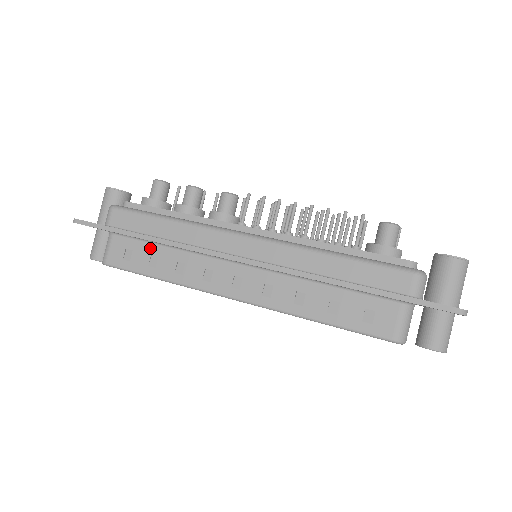
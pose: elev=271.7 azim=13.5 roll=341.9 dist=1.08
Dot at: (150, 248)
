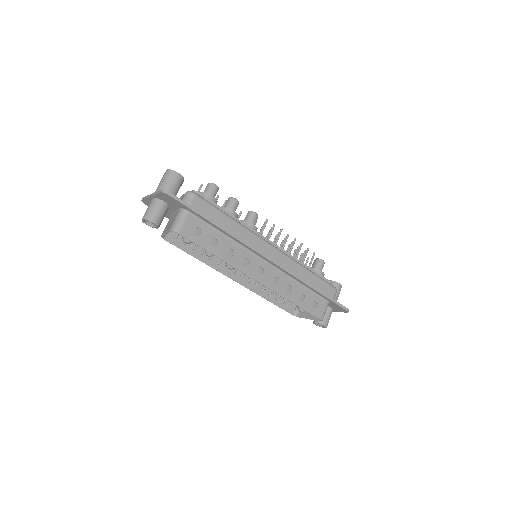
Dot at: (214, 233)
